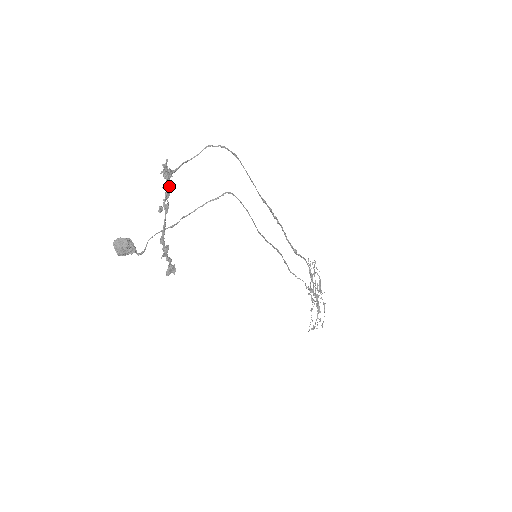
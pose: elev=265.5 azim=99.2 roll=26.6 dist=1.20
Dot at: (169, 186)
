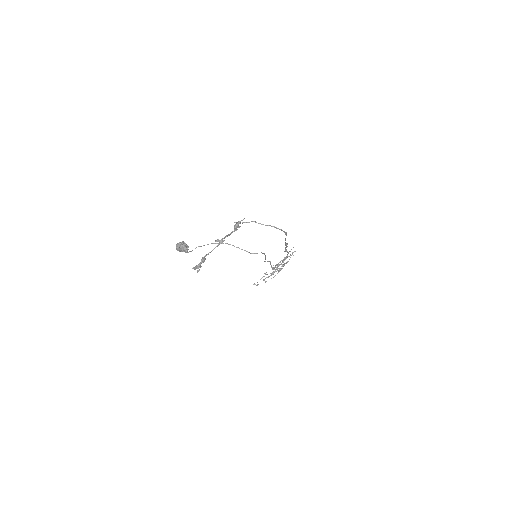
Dot at: occluded
